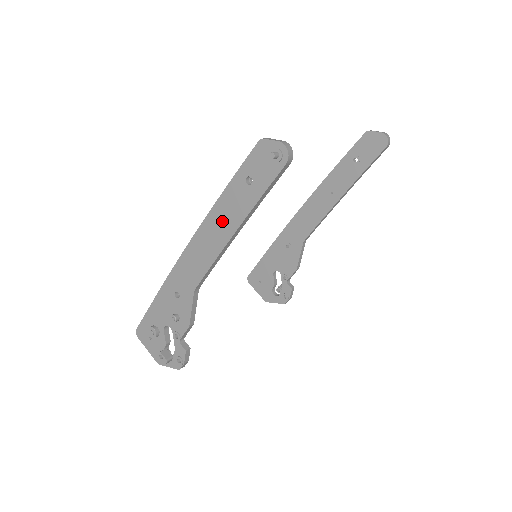
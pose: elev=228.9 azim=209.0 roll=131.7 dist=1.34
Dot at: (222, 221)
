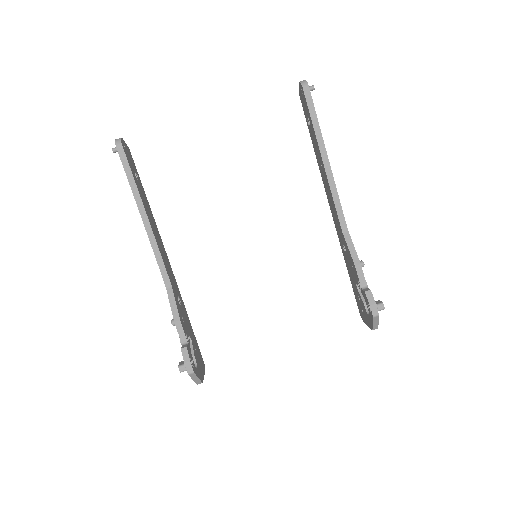
Dot at: occluded
